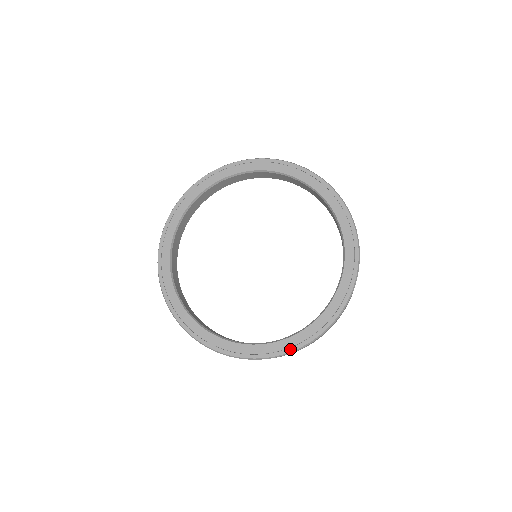
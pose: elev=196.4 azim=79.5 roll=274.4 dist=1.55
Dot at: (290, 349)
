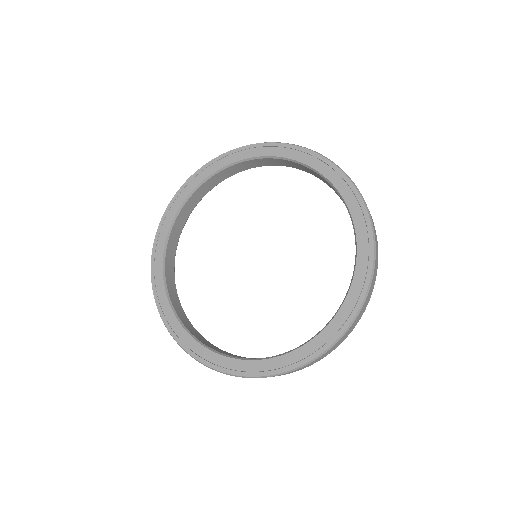
Dot at: (238, 372)
